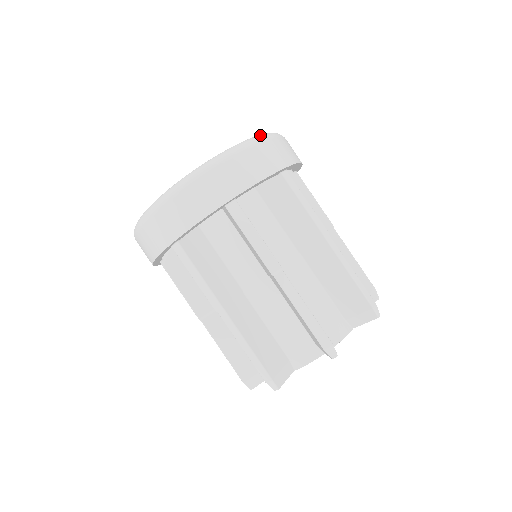
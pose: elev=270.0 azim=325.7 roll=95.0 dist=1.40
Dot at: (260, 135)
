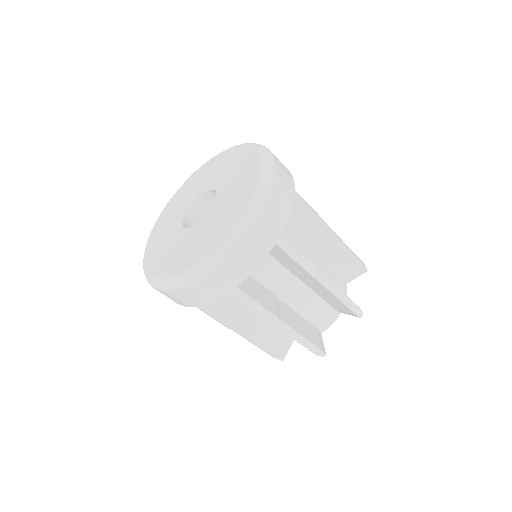
Dot at: (195, 271)
